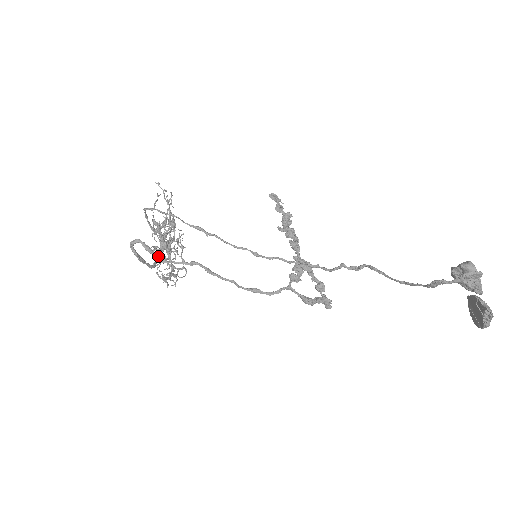
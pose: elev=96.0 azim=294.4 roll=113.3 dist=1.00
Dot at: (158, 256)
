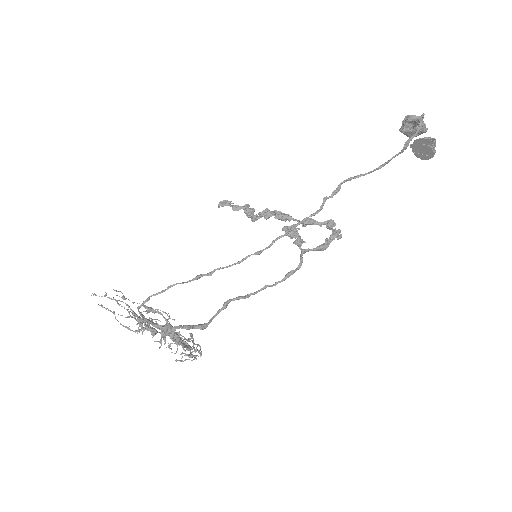
Dot at: (199, 325)
